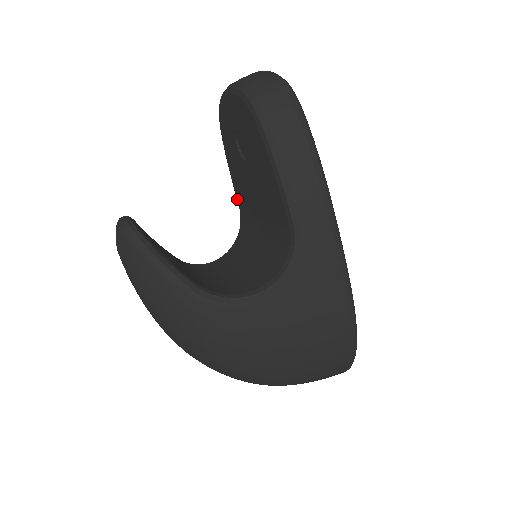
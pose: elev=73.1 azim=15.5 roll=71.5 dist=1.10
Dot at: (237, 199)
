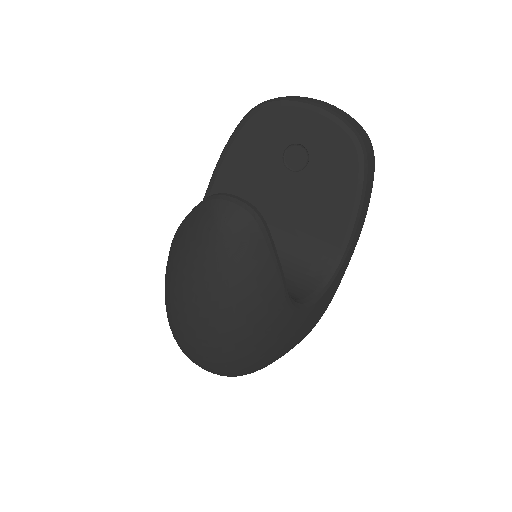
Dot at: (215, 185)
